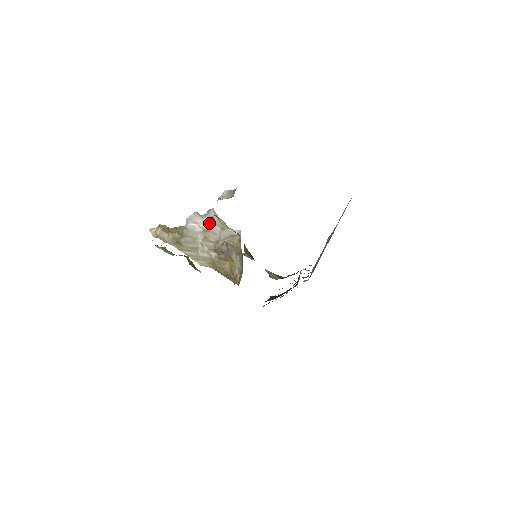
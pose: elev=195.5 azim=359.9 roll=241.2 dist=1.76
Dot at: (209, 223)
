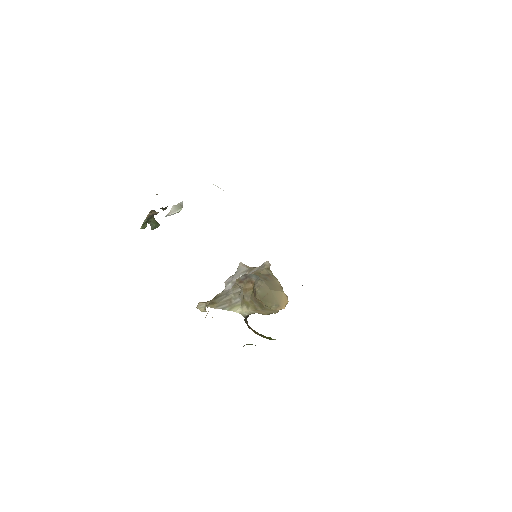
Dot at: (239, 275)
